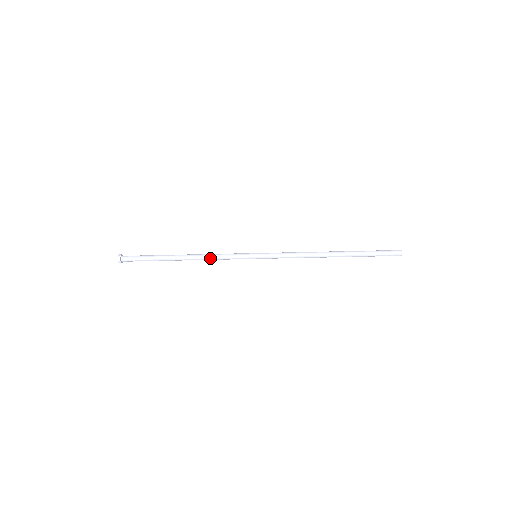
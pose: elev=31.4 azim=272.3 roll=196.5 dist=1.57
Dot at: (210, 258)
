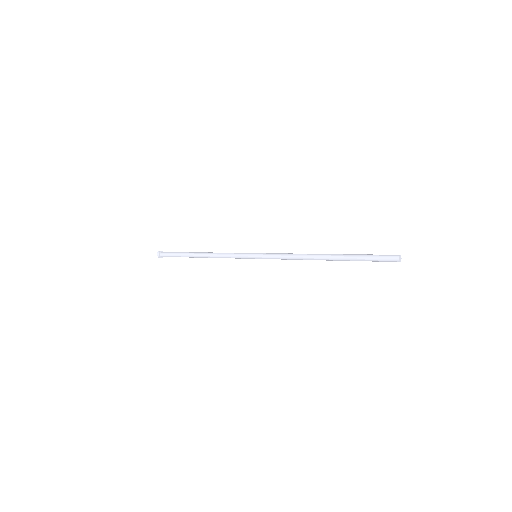
Dot at: occluded
